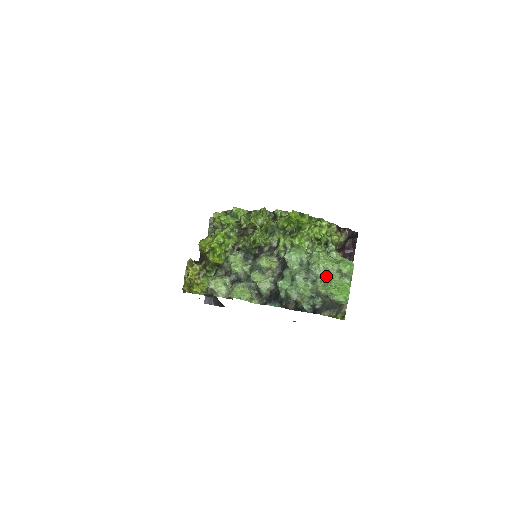
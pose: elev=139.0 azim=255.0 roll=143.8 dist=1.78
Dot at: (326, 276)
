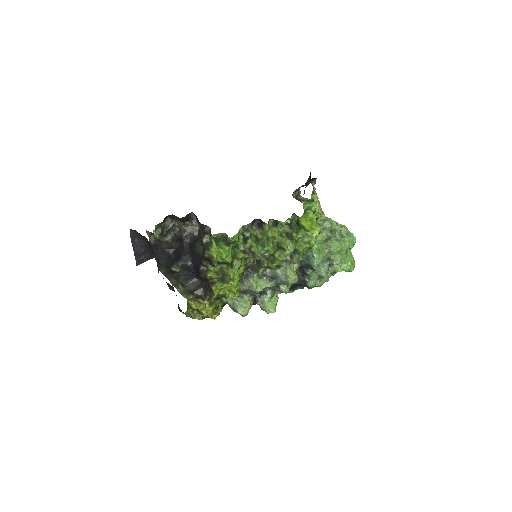
Dot at: occluded
